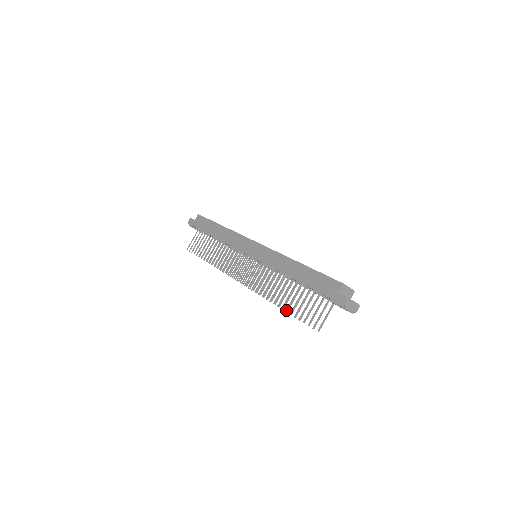
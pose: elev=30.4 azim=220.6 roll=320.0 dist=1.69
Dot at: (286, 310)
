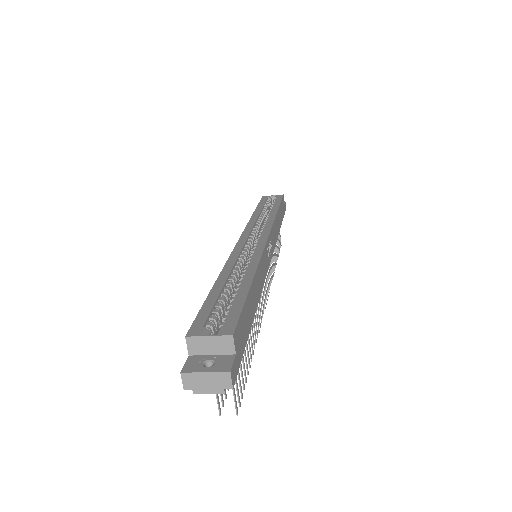
Dot at: occluded
